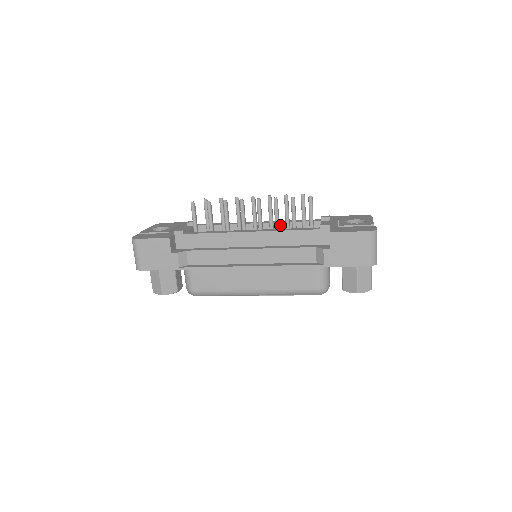
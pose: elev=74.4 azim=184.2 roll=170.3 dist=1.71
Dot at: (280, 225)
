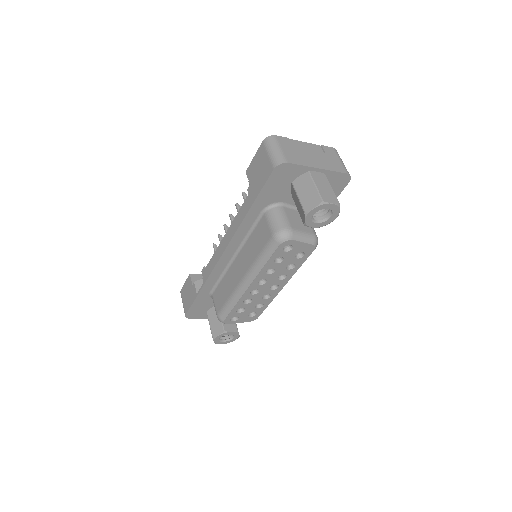
Dot at: occluded
